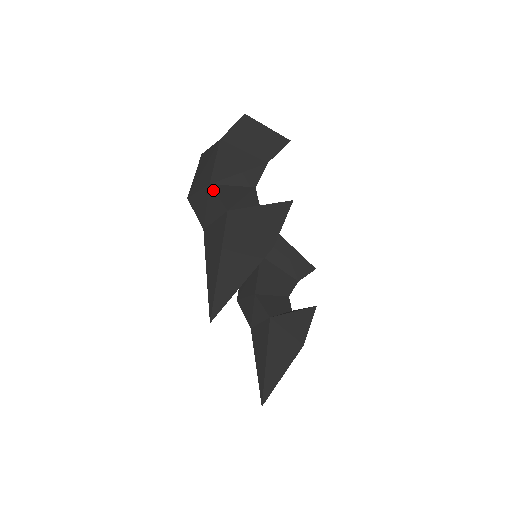
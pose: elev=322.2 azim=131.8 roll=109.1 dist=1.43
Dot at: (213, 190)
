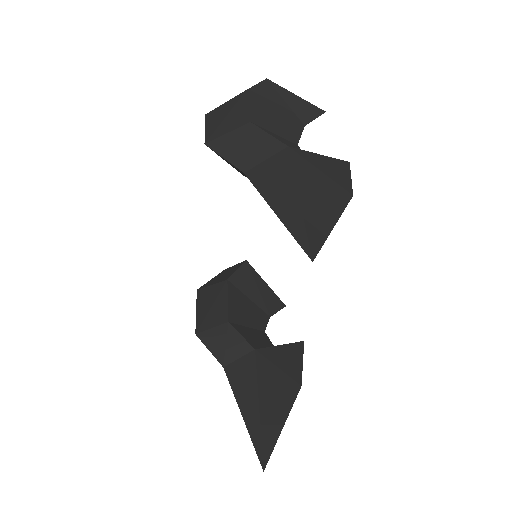
Dot at: (258, 127)
